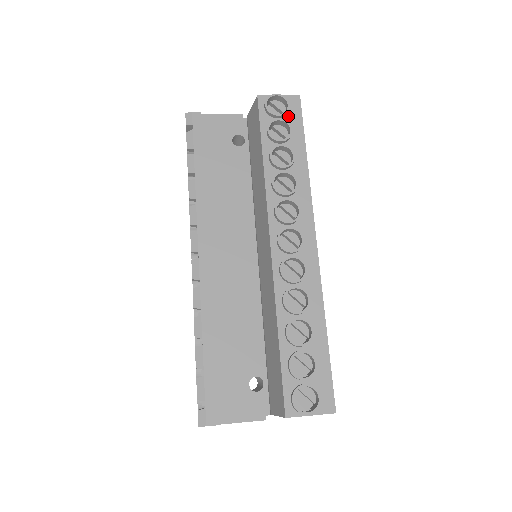
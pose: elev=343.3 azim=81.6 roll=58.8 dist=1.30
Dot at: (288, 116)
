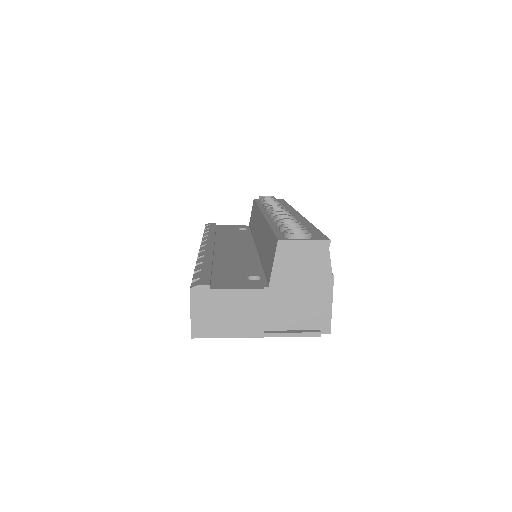
Dot at: occluded
